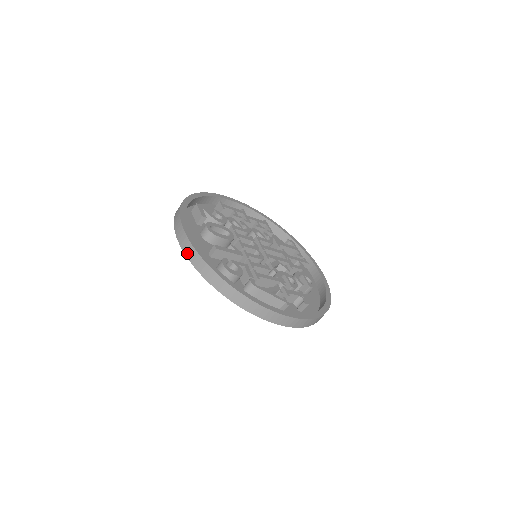
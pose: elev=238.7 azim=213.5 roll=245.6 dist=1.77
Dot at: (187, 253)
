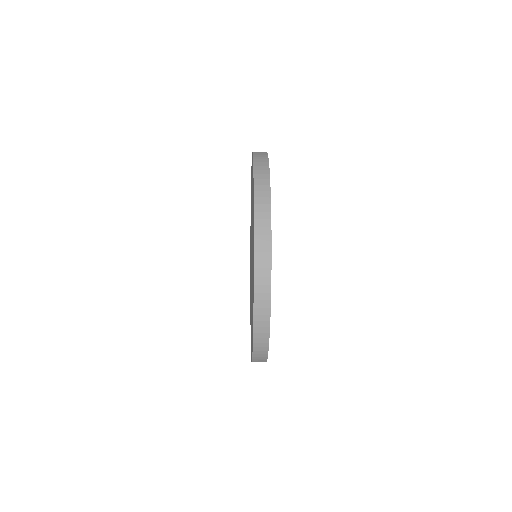
Dot at: (256, 352)
